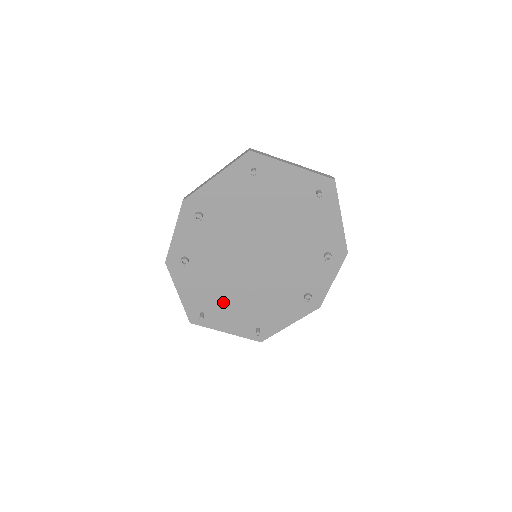
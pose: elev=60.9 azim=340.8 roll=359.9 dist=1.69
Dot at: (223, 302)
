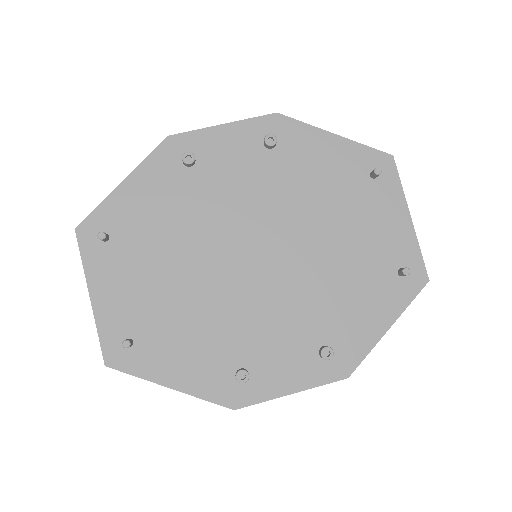
Dot at: (149, 256)
